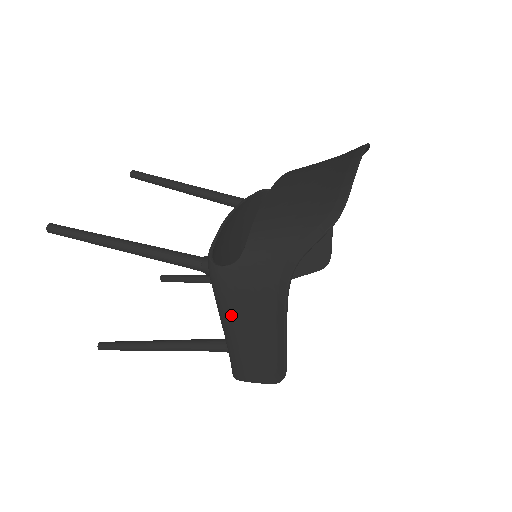
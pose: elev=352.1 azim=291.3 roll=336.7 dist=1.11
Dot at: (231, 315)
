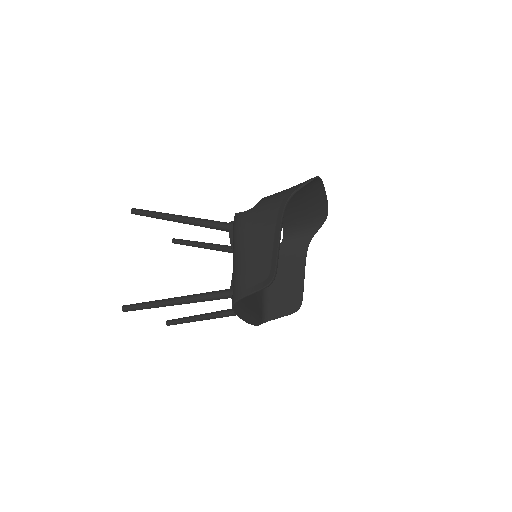
Dot at: (244, 241)
